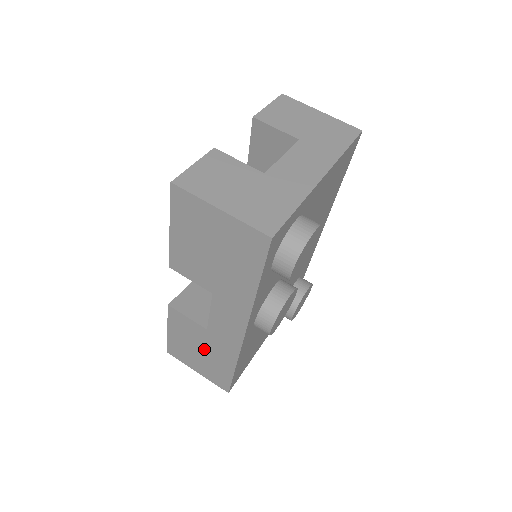
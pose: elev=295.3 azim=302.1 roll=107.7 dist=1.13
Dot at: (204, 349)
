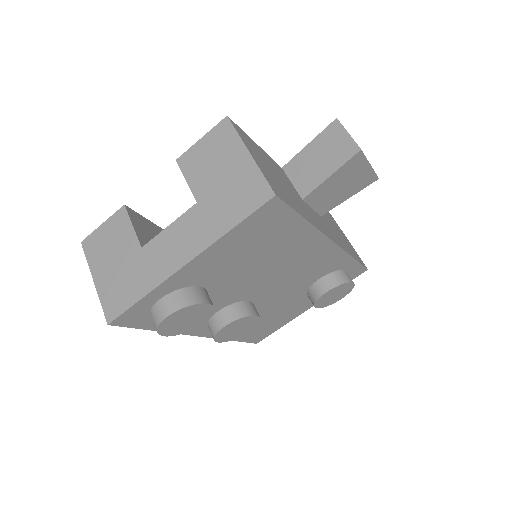
Dot at: occluded
